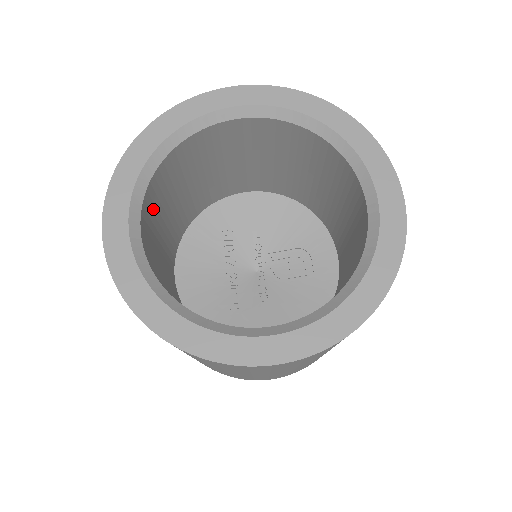
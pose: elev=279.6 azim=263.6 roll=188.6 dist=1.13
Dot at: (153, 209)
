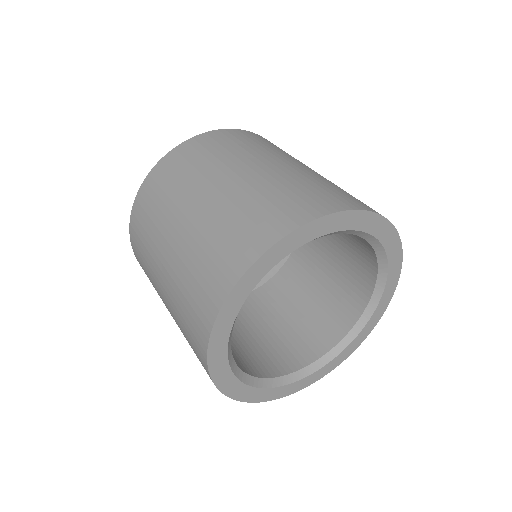
Dot at: occluded
